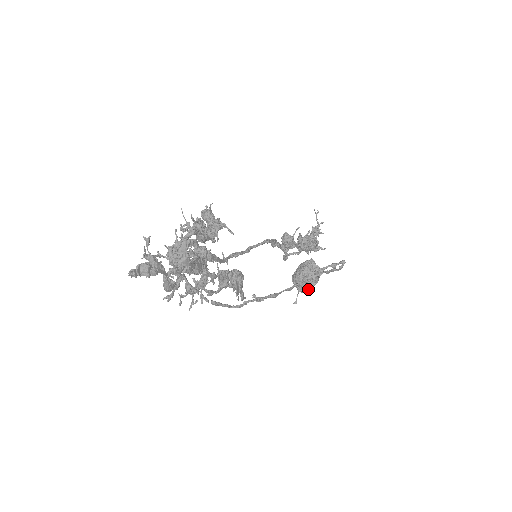
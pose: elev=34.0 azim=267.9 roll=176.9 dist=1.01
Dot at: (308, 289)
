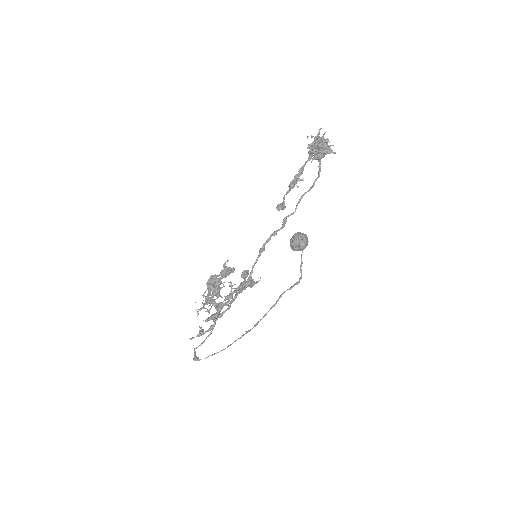
Dot at: occluded
